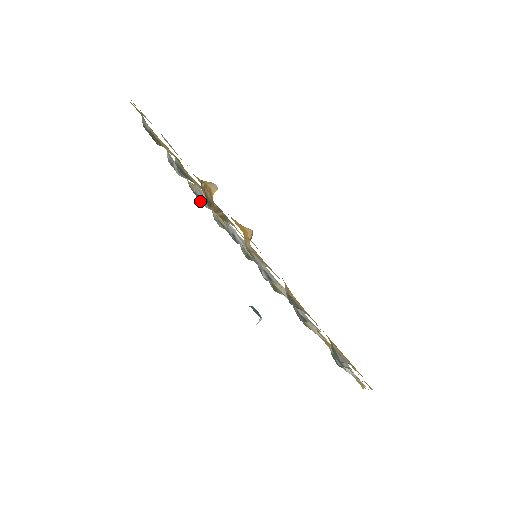
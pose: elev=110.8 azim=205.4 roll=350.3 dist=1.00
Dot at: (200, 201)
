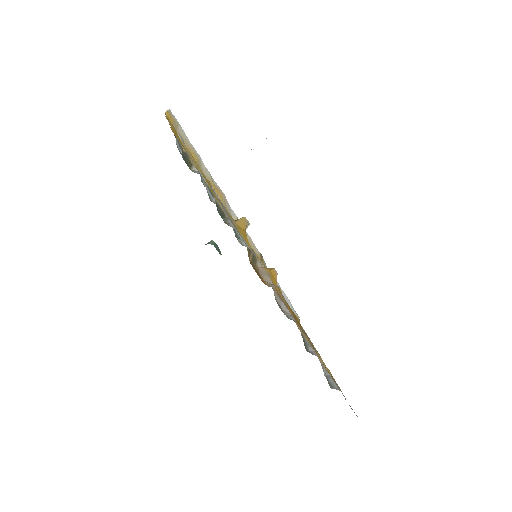
Dot at: (209, 197)
